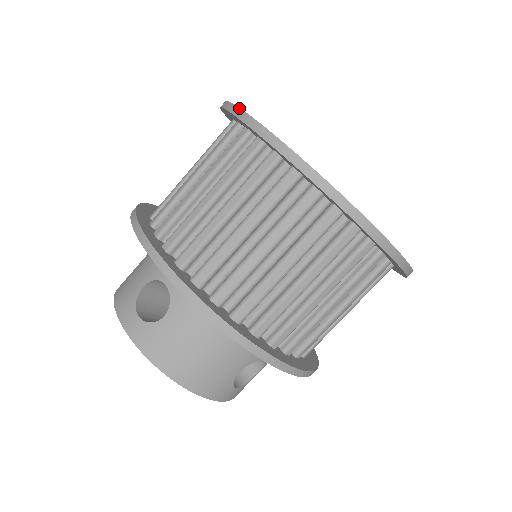
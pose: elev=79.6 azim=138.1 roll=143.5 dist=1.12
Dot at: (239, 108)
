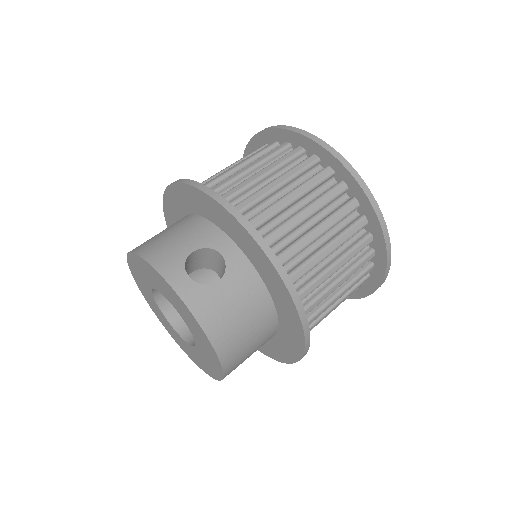
Dot at: occluded
